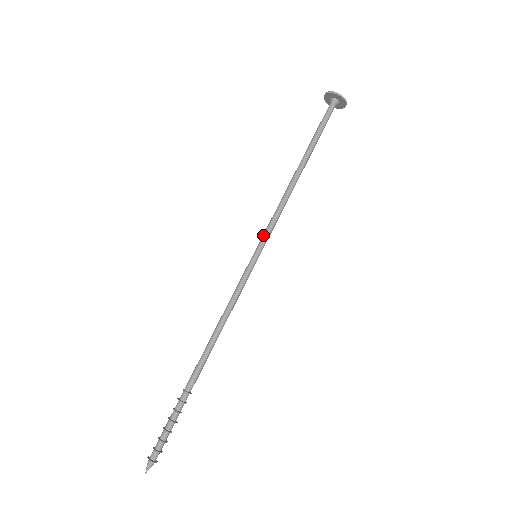
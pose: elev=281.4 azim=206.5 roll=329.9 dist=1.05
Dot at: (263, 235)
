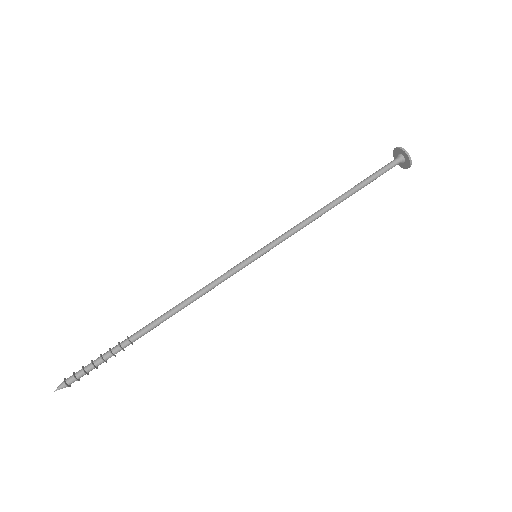
Dot at: (274, 242)
